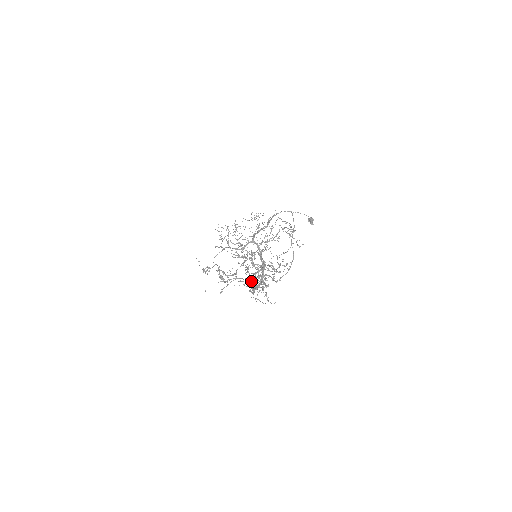
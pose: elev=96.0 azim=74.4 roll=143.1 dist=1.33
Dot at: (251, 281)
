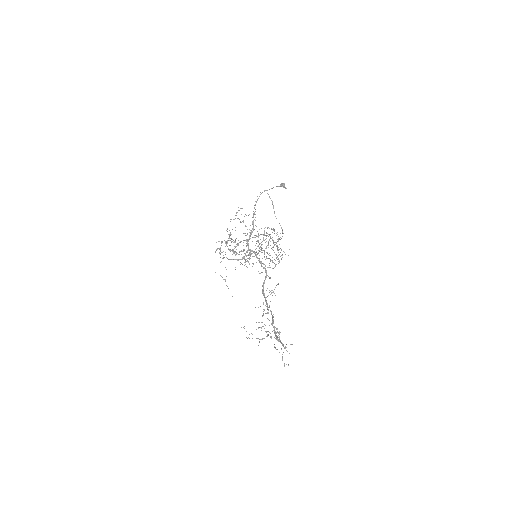
Dot at: occluded
